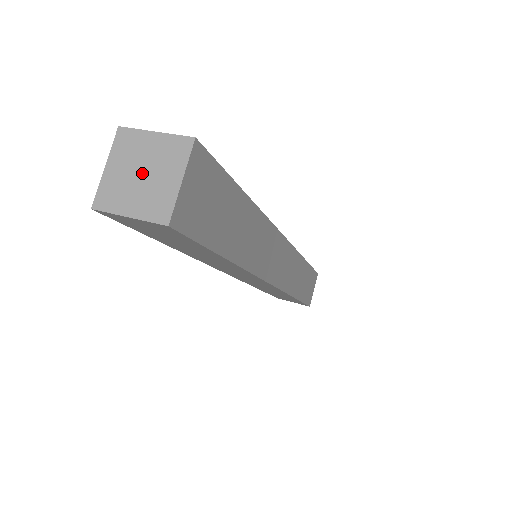
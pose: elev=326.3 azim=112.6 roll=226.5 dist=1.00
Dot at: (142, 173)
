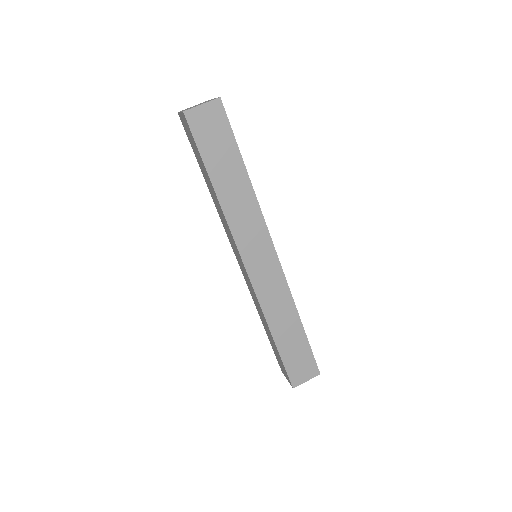
Dot at: occluded
